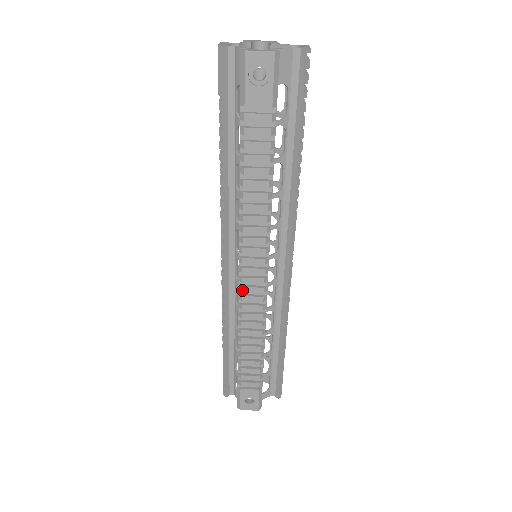
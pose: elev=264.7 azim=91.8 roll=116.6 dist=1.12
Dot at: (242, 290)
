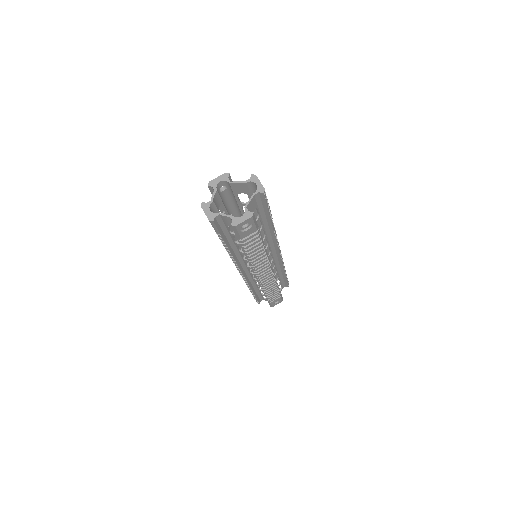
Dot at: (261, 281)
